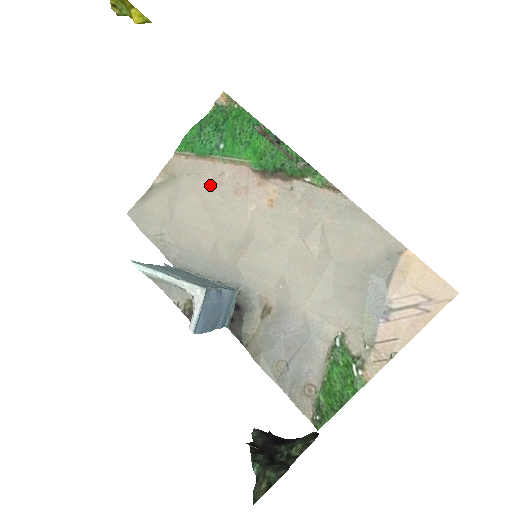
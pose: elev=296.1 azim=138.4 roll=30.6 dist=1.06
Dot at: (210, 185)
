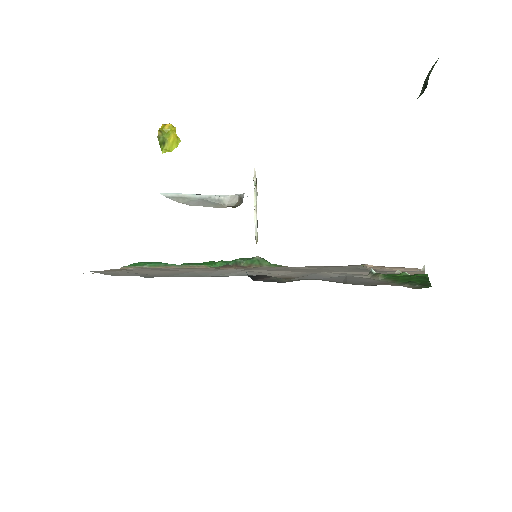
Dot at: occluded
